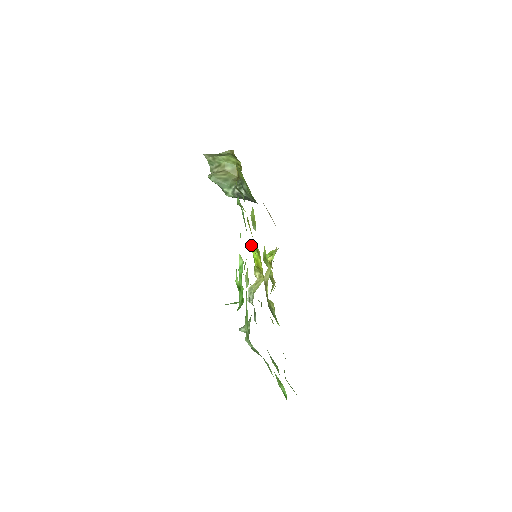
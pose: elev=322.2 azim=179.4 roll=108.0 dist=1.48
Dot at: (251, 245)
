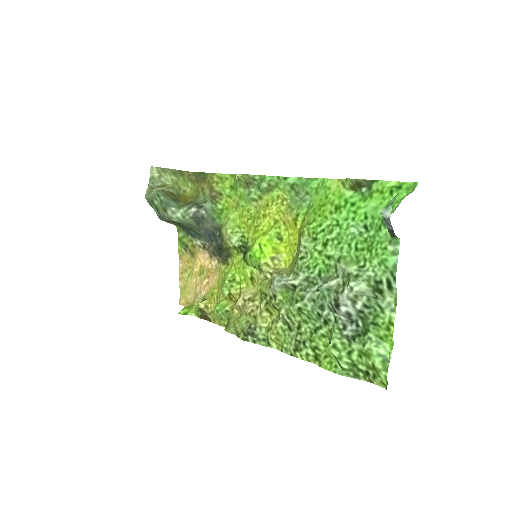
Dot at: (268, 233)
